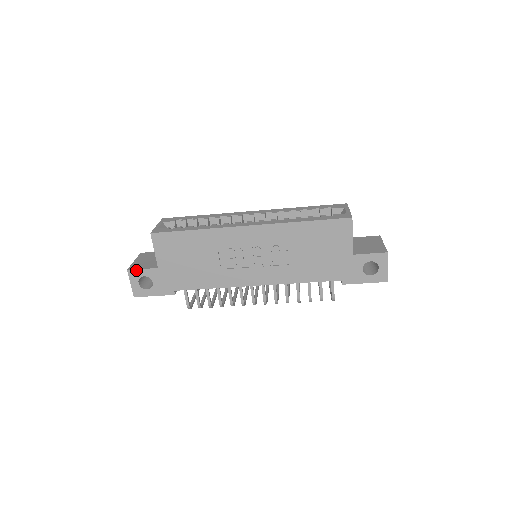
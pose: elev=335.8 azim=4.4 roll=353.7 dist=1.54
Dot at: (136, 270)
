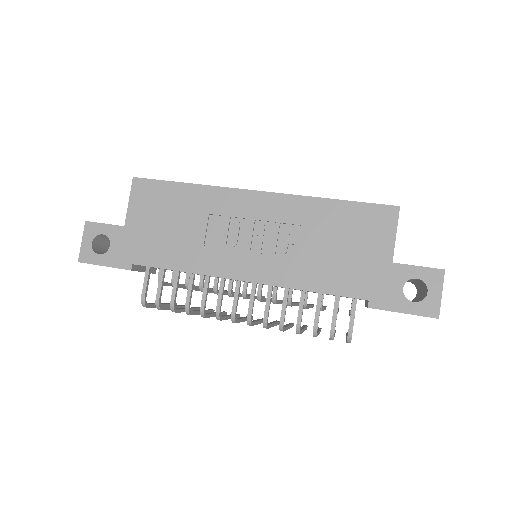
Dot at: (96, 223)
